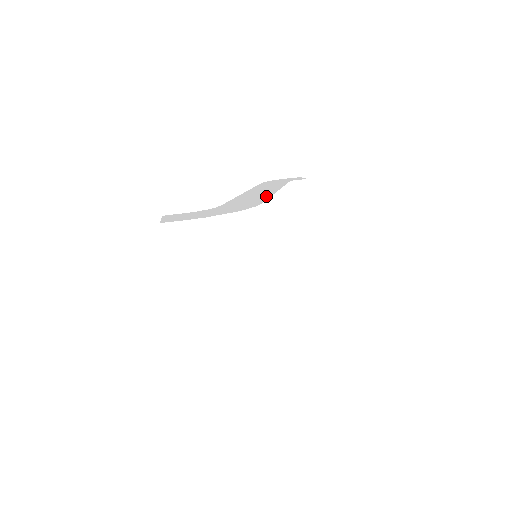
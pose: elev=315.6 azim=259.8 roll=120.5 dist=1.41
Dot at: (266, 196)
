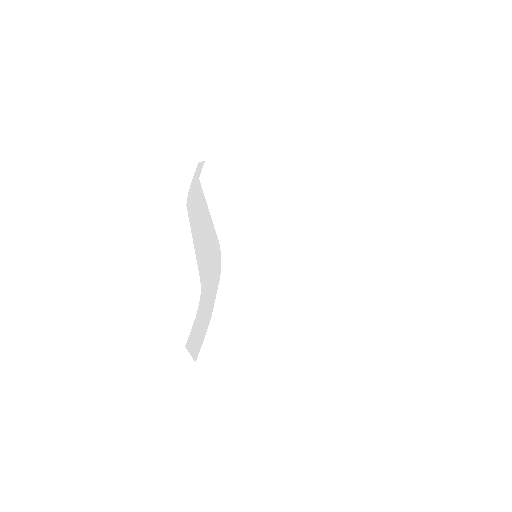
Dot at: (210, 229)
